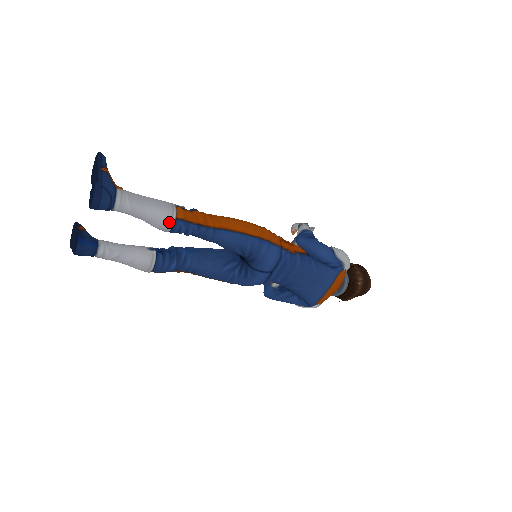
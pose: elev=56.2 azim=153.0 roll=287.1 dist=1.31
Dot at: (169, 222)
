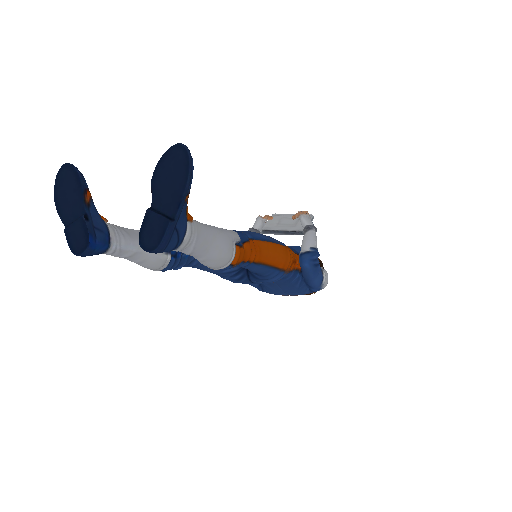
Dot at: (219, 267)
